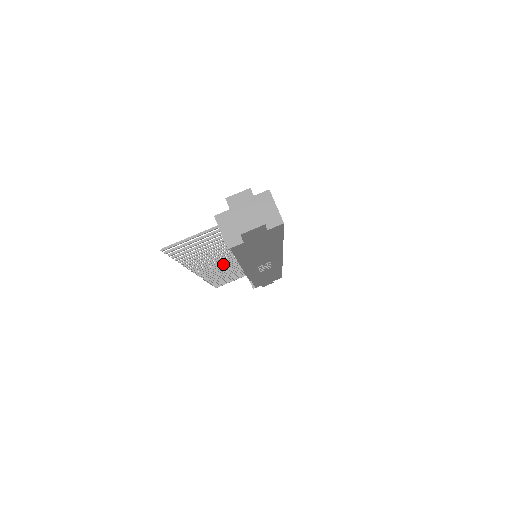
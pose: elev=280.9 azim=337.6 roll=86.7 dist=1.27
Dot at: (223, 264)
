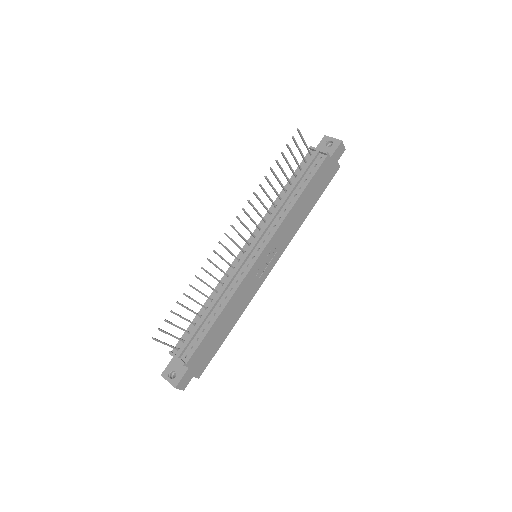
Dot at: (237, 244)
